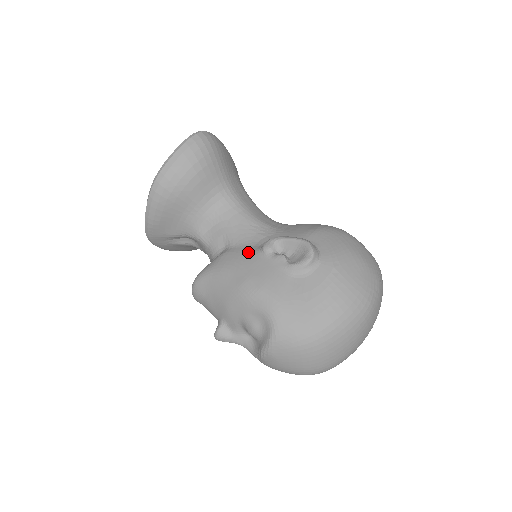
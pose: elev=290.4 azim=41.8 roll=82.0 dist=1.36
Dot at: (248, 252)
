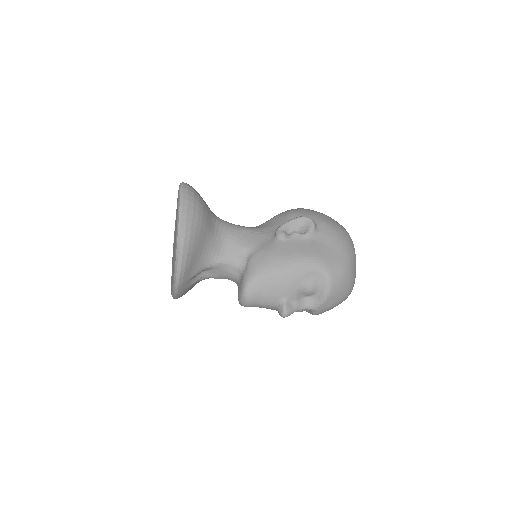
Dot at: (270, 245)
